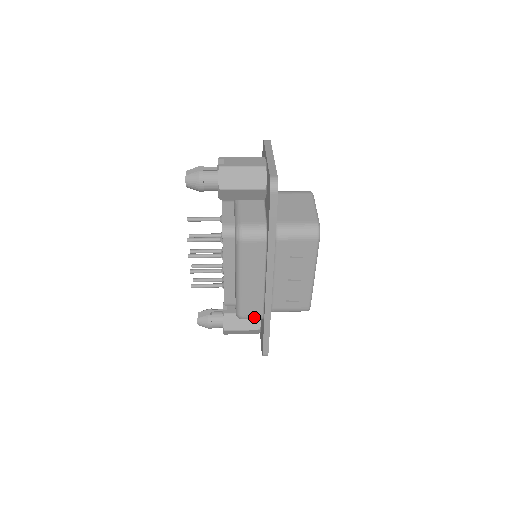
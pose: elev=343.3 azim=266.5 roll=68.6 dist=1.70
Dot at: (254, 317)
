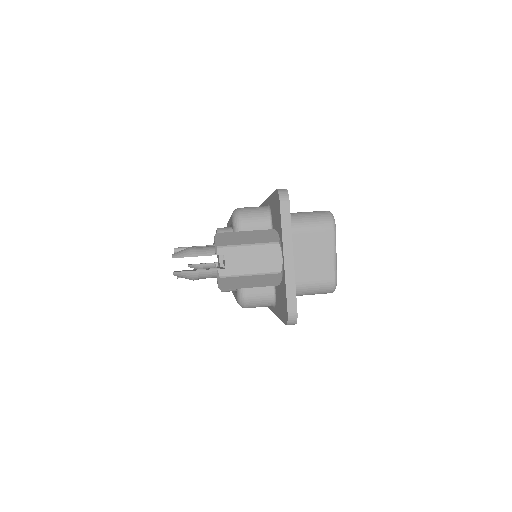
Dot at: occluded
